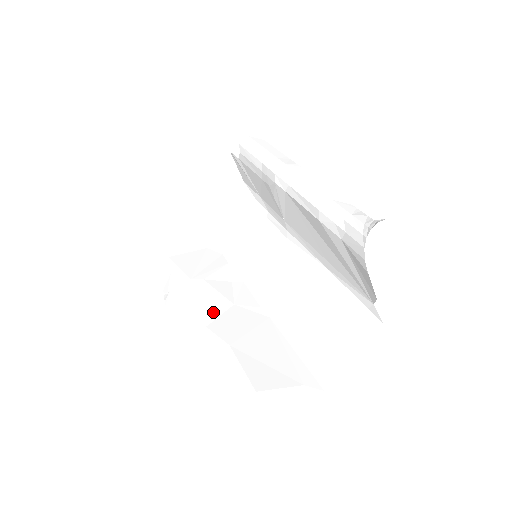
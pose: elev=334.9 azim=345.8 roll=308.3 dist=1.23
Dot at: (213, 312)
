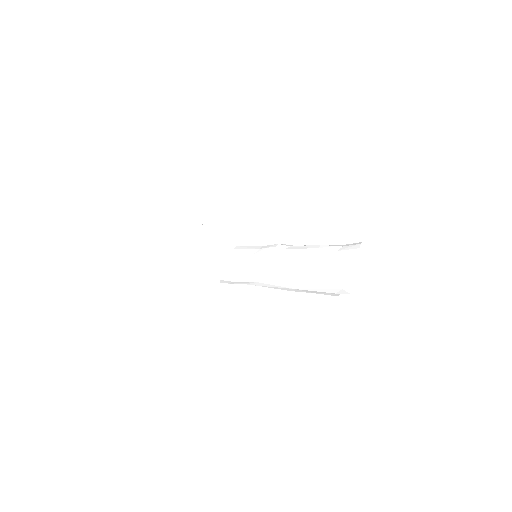
Dot at: occluded
